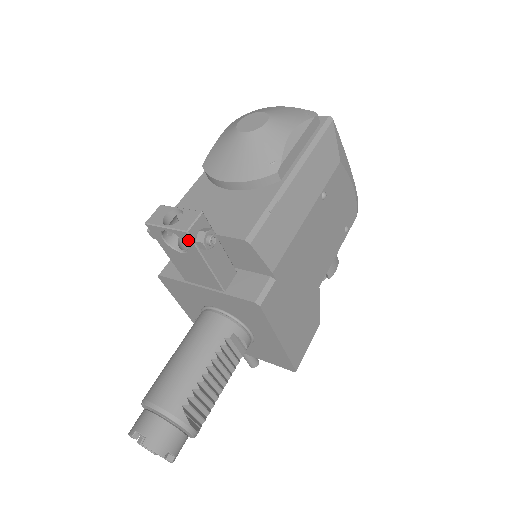
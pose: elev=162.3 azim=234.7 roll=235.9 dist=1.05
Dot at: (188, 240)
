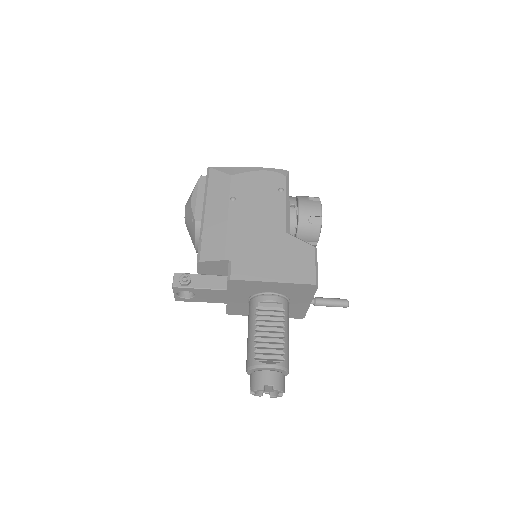
Dot at: (180, 289)
